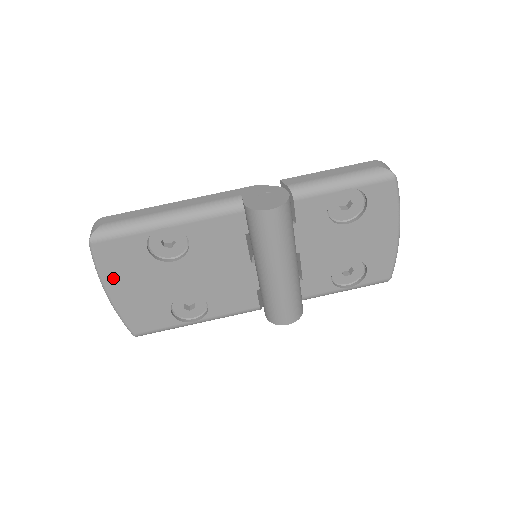
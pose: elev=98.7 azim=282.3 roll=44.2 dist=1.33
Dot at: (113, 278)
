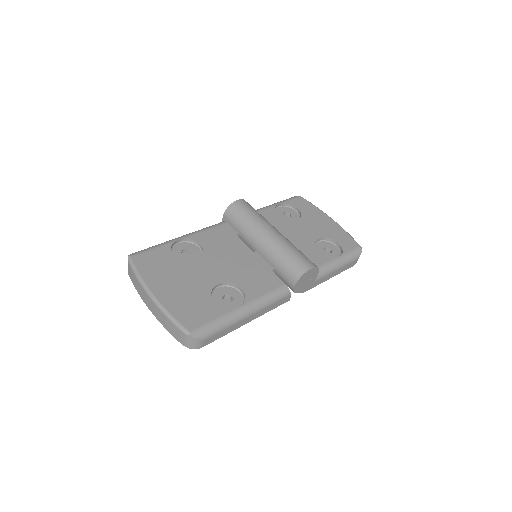
Dot at: (153, 280)
